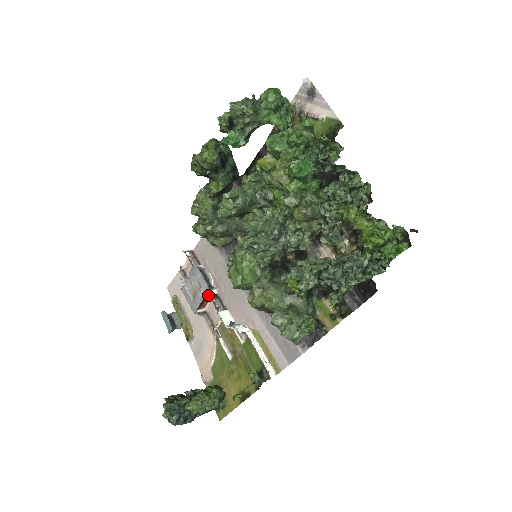
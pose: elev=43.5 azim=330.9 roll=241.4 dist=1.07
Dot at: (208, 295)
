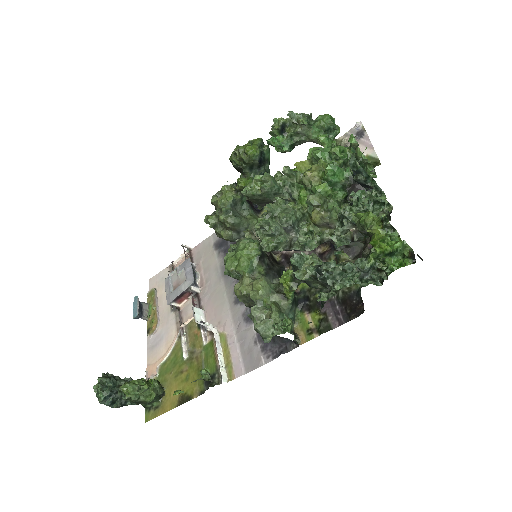
Dot at: (189, 290)
